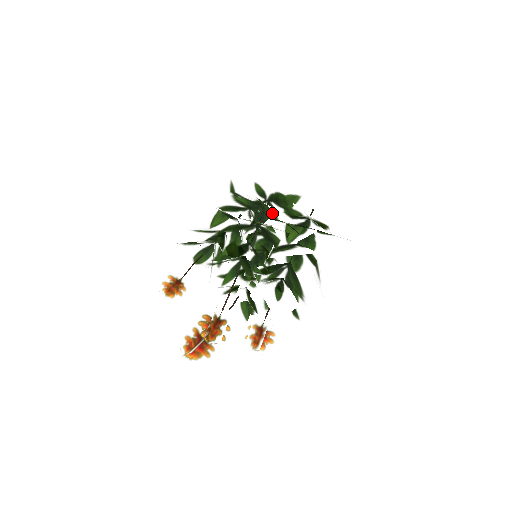
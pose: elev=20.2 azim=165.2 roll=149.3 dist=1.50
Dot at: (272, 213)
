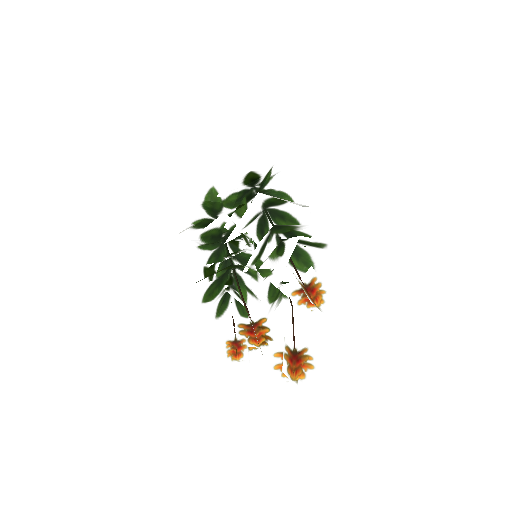
Dot at: occluded
